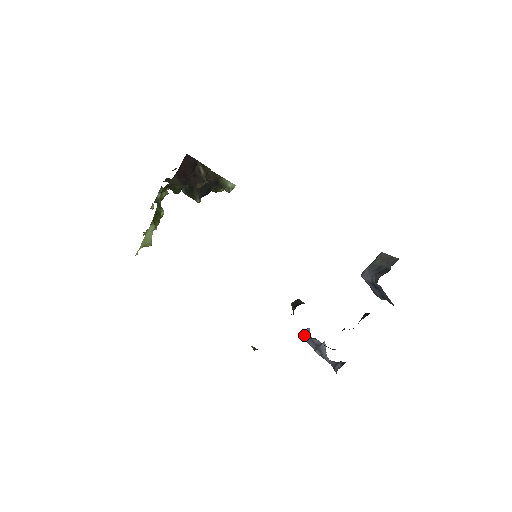
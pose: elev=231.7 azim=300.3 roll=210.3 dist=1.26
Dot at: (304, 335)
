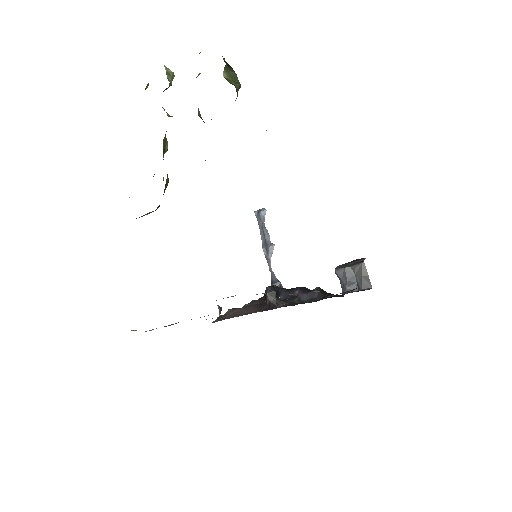
Dot at: (259, 216)
